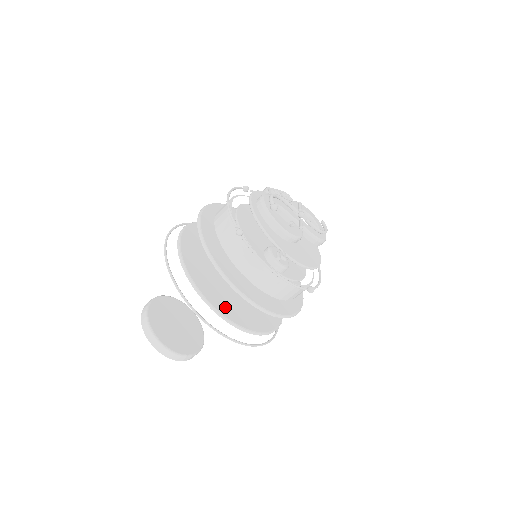
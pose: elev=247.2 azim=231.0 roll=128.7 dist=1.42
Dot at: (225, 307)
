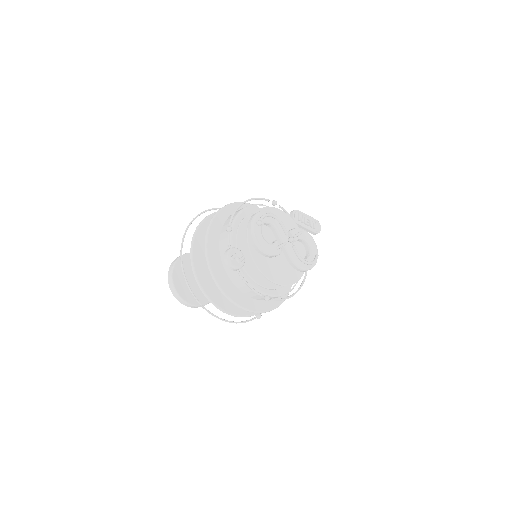
Dot at: (206, 278)
